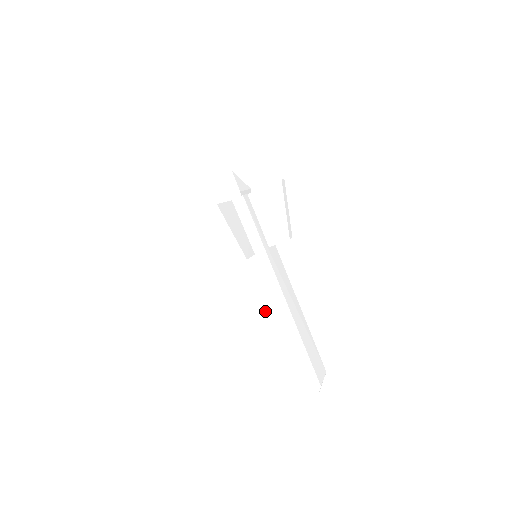
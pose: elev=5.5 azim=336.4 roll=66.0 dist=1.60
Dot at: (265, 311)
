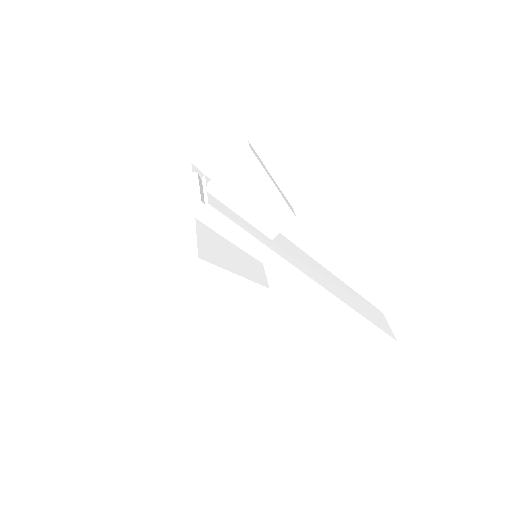
Dot at: (304, 312)
